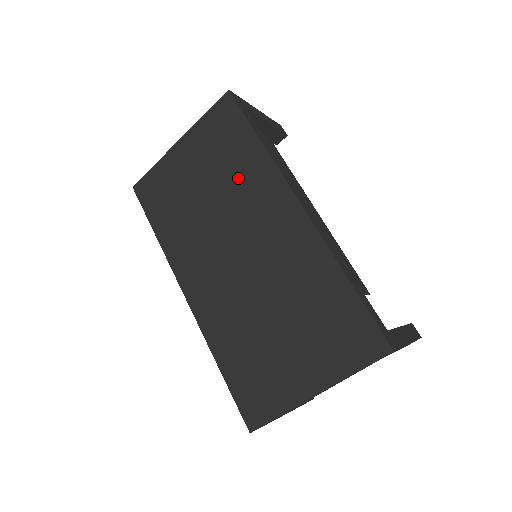
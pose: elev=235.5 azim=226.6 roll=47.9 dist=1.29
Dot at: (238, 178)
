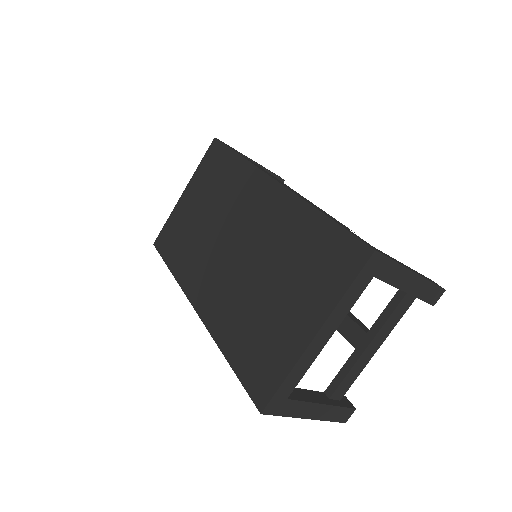
Dot at: (227, 190)
